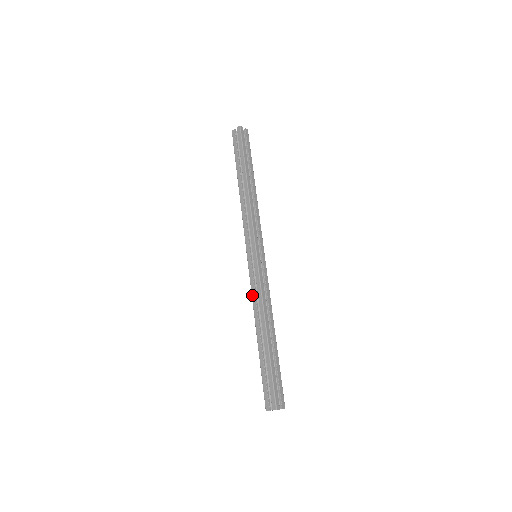
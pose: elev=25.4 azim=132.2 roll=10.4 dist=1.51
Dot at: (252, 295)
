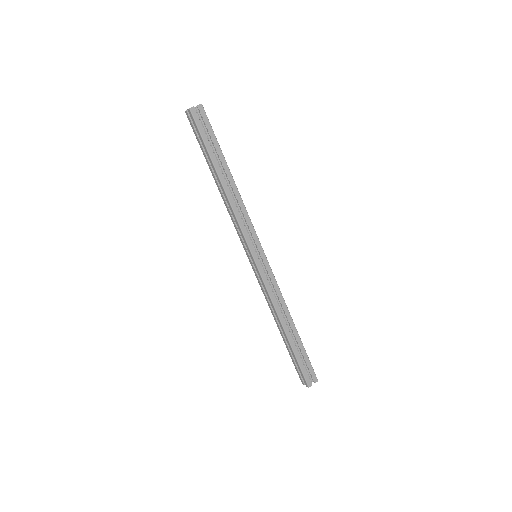
Dot at: occluded
